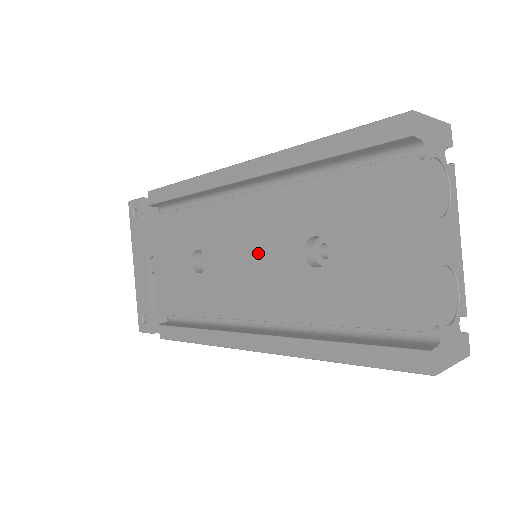
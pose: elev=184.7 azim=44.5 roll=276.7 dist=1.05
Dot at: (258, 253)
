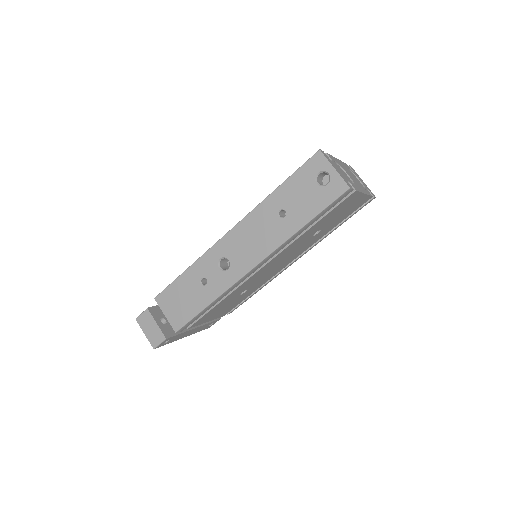
Dot at: occluded
